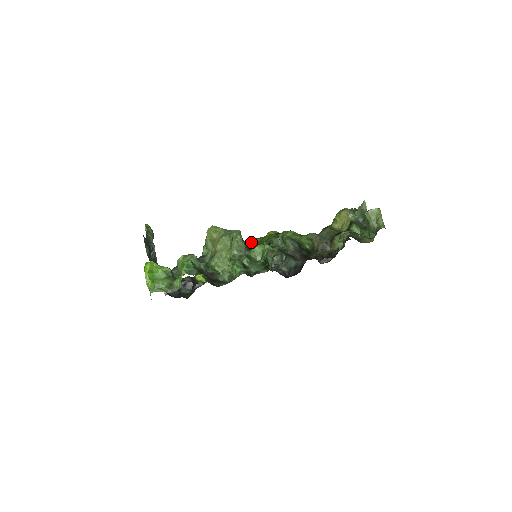
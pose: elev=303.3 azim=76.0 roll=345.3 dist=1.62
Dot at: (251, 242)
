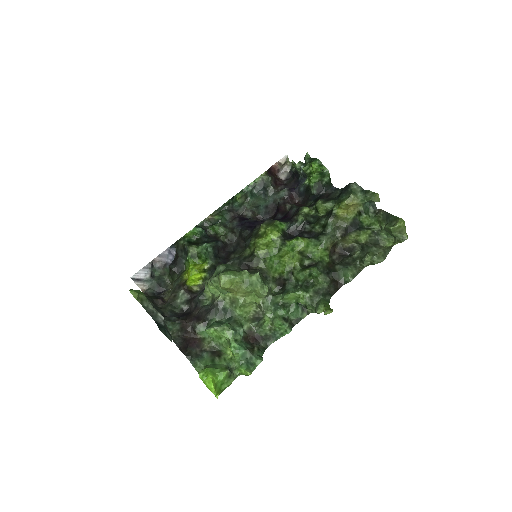
Dot at: (254, 254)
